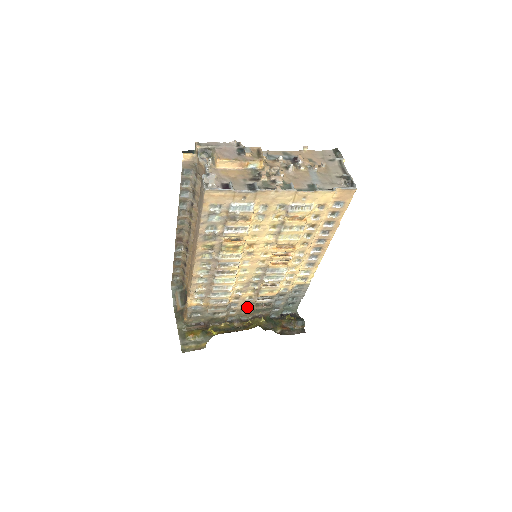
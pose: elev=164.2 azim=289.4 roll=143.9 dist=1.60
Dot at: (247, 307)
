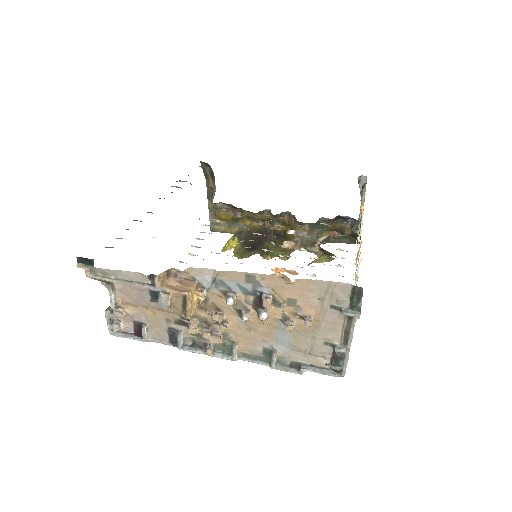
Dot at: occluded
